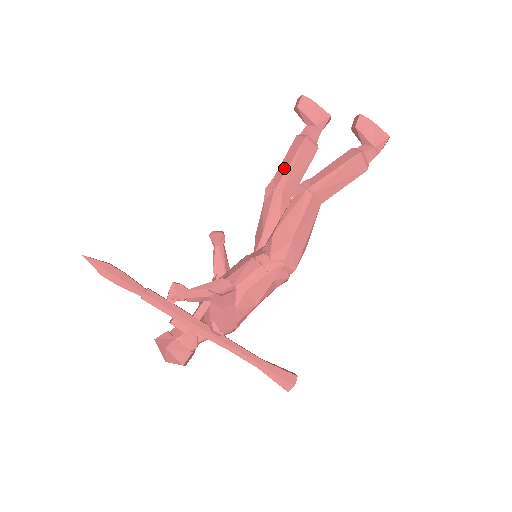
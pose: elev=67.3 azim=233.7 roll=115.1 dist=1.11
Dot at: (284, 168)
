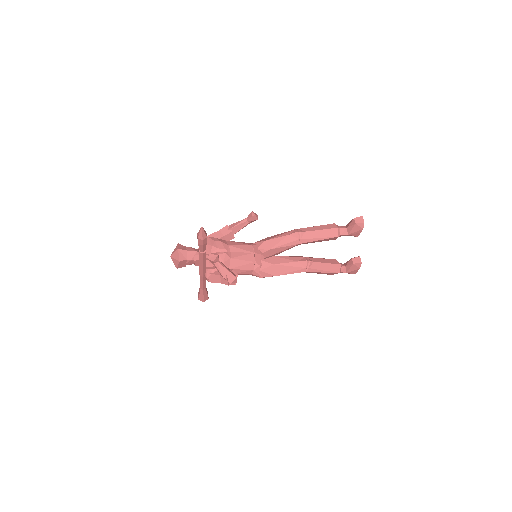
Dot at: (314, 236)
